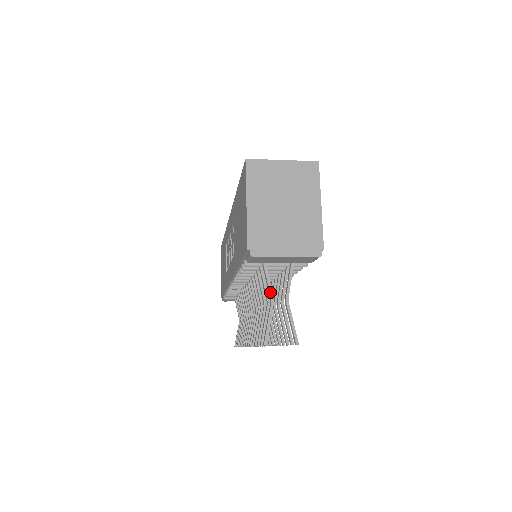
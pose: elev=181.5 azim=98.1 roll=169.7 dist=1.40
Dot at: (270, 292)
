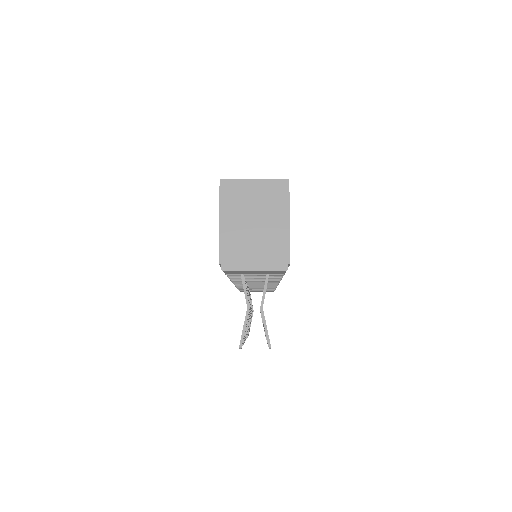
Dot at: (246, 300)
